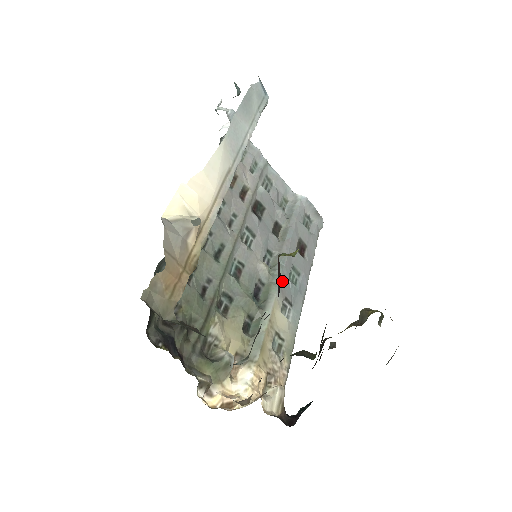
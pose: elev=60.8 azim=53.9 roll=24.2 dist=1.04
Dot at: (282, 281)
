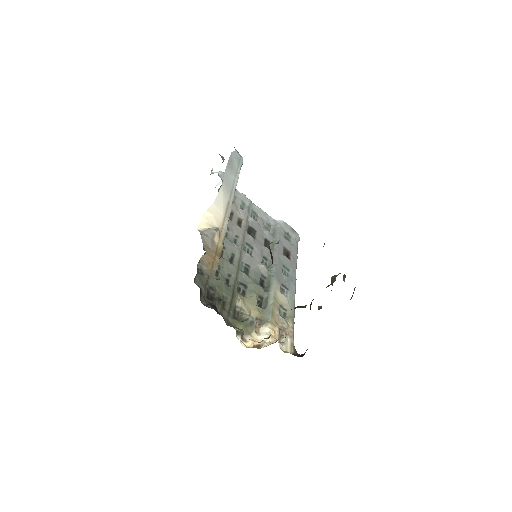
Dot at: (277, 274)
